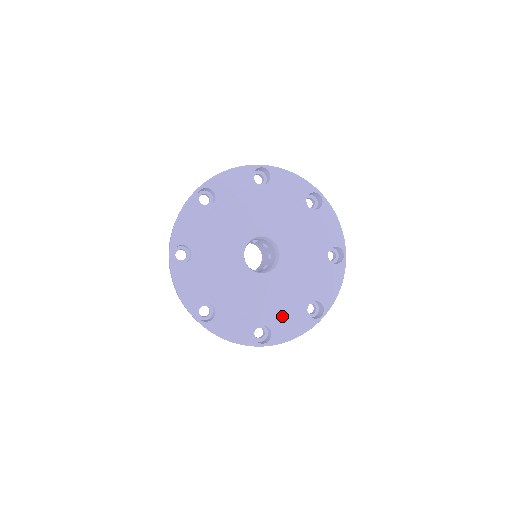
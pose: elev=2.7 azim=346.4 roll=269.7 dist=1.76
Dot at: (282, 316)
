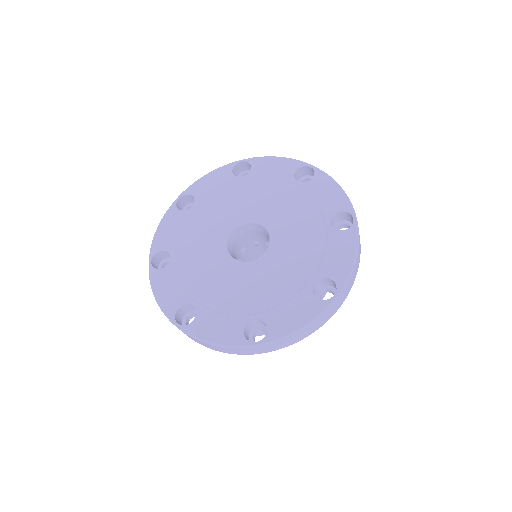
Dot at: (279, 304)
